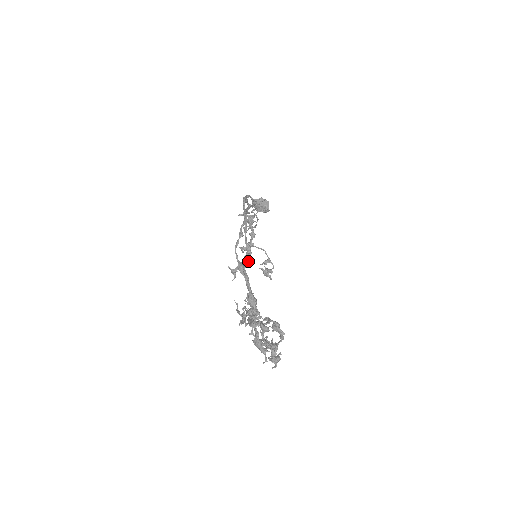
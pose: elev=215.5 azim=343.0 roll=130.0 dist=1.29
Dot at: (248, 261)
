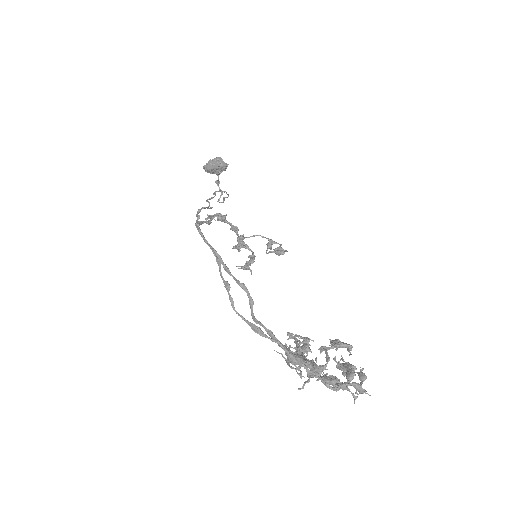
Dot at: (251, 255)
